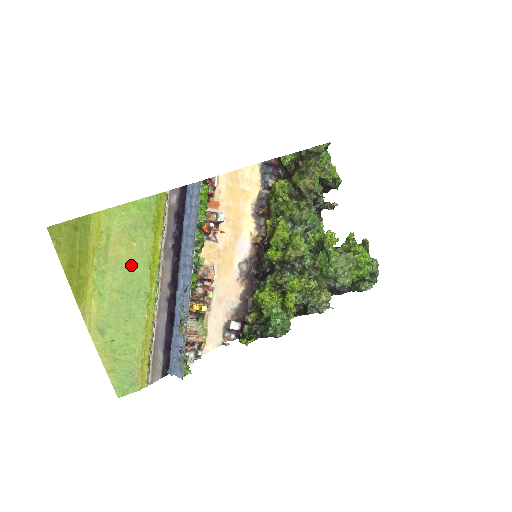
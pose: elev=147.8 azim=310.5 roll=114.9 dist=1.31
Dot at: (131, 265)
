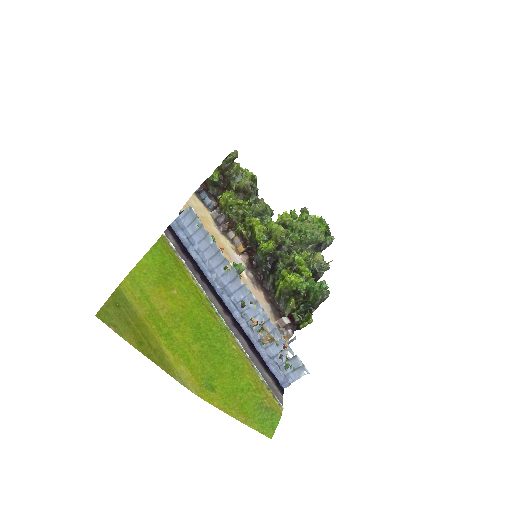
Dot at: (186, 311)
